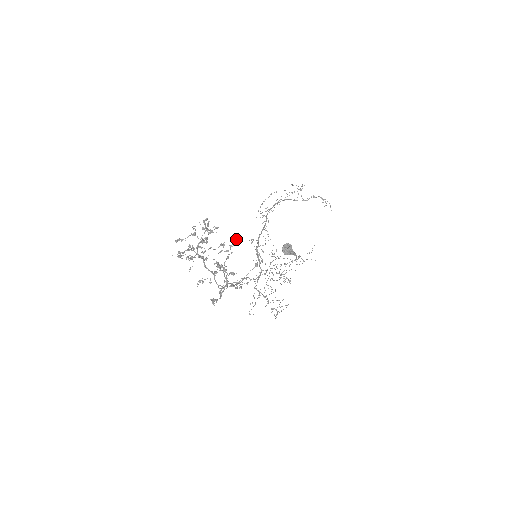
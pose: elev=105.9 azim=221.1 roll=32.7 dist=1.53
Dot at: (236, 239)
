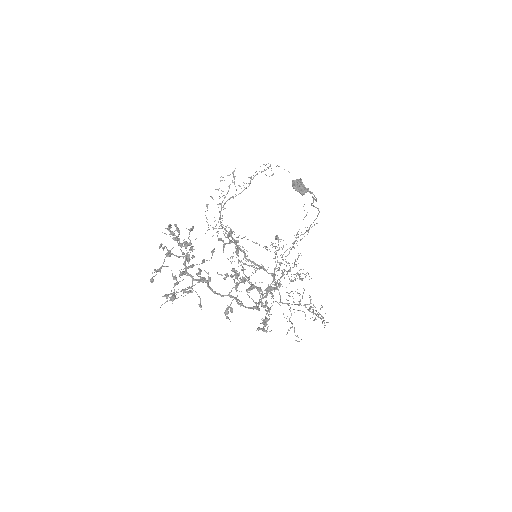
Dot at: (227, 225)
